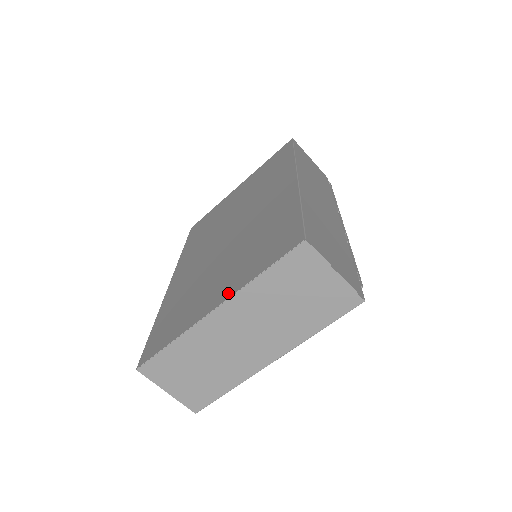
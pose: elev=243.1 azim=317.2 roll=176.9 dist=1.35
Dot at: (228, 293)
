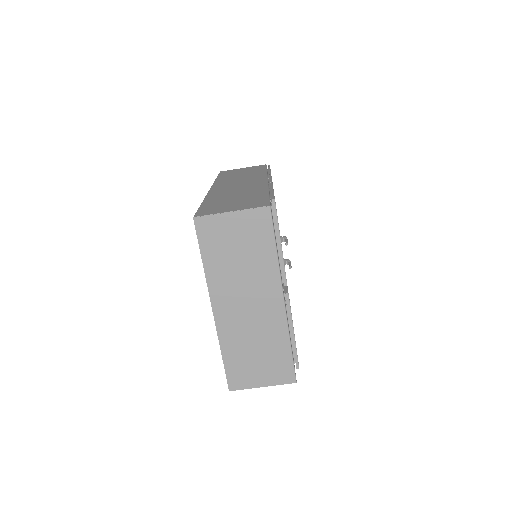
Dot at: occluded
